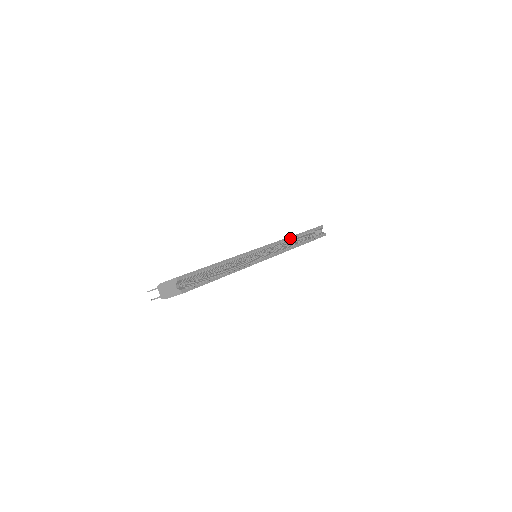
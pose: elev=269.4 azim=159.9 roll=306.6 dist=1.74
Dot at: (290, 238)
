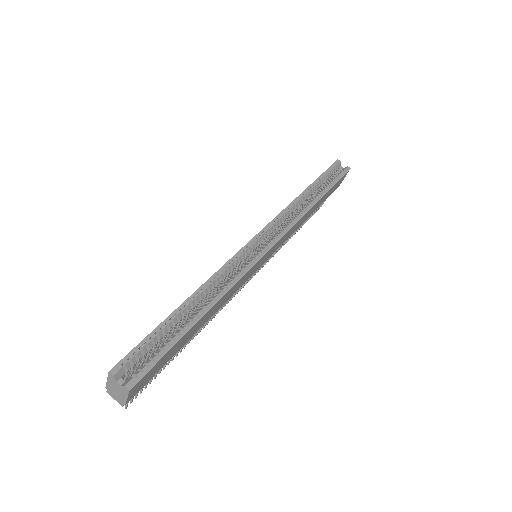
Dot at: (292, 204)
